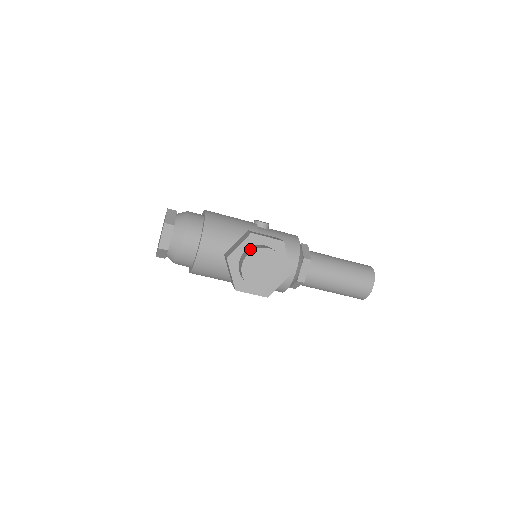
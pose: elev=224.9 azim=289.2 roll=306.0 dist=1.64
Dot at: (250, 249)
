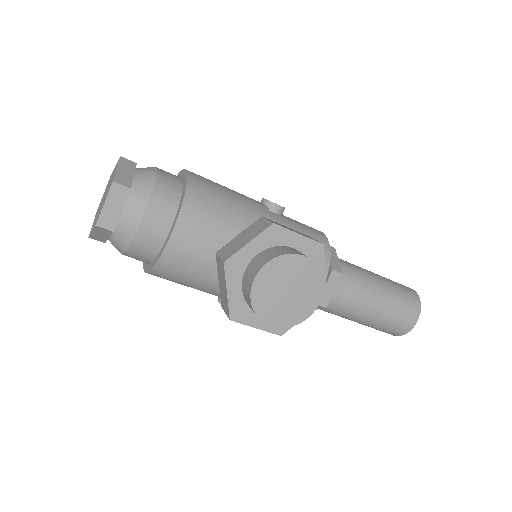
Dot at: (269, 252)
